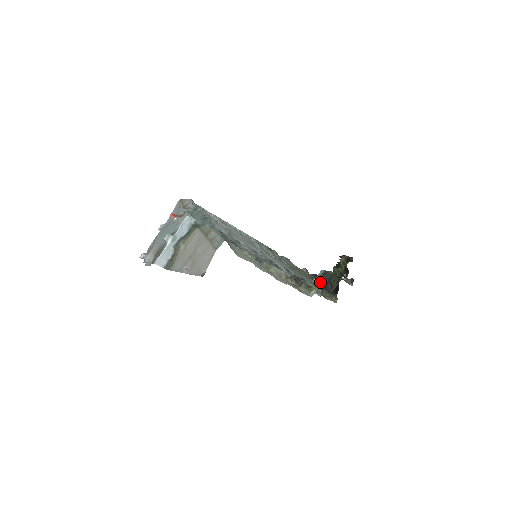
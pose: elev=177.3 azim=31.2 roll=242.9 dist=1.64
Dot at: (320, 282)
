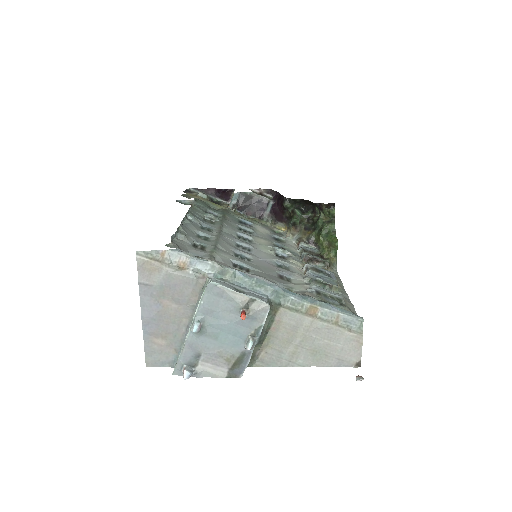
Dot at: (336, 251)
